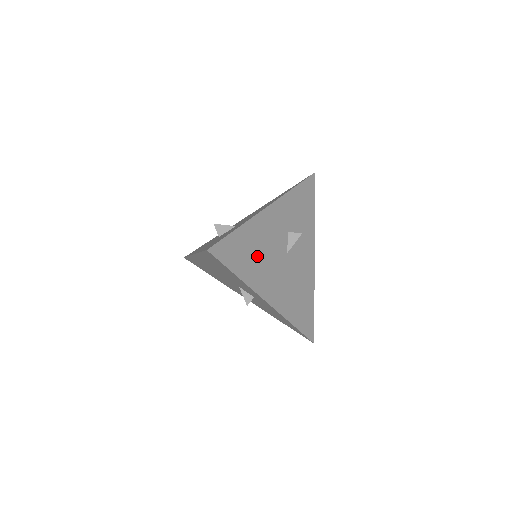
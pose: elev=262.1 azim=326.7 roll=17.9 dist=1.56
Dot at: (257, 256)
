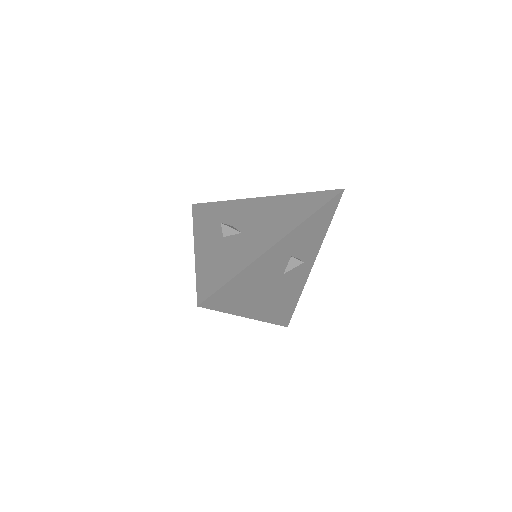
Dot at: (250, 289)
